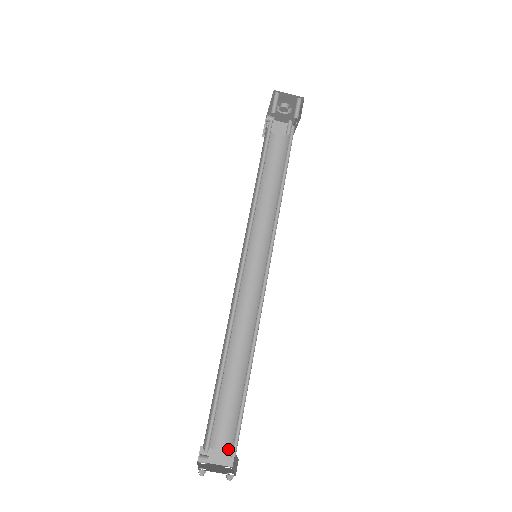
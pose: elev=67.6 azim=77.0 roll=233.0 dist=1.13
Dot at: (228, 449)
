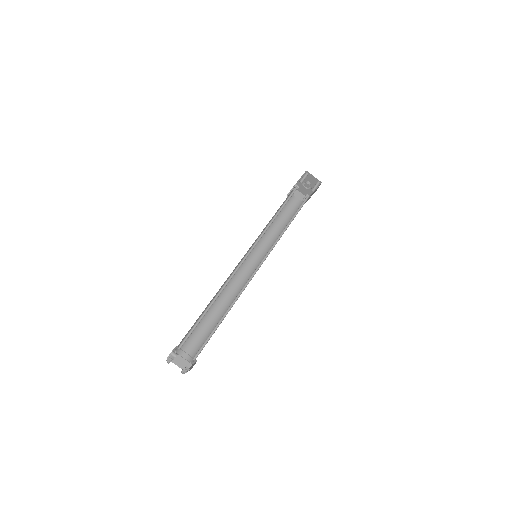
Dot at: (189, 359)
